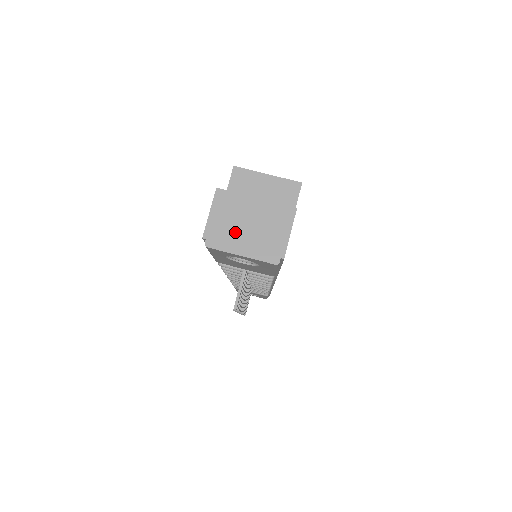
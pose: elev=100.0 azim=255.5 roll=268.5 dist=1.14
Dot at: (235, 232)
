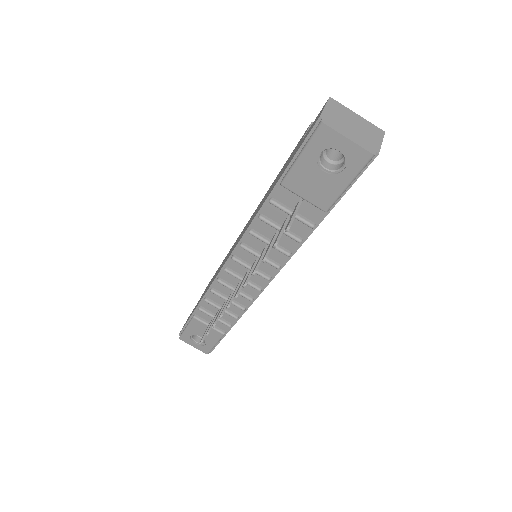
Dot at: (344, 124)
